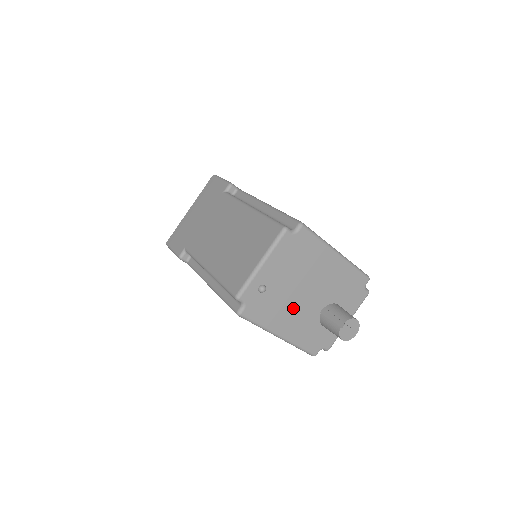
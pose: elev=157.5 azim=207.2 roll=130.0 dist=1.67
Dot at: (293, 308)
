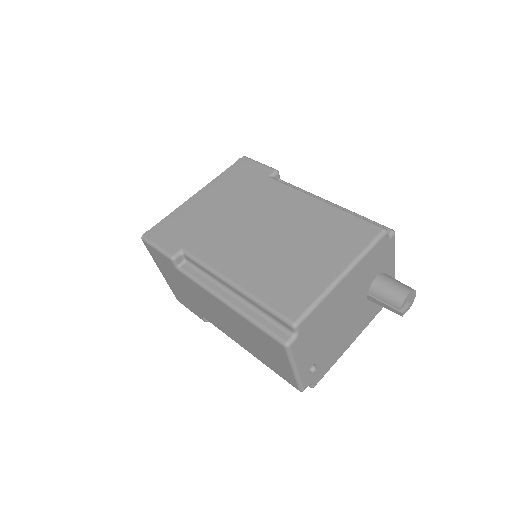
Dot at: (345, 331)
